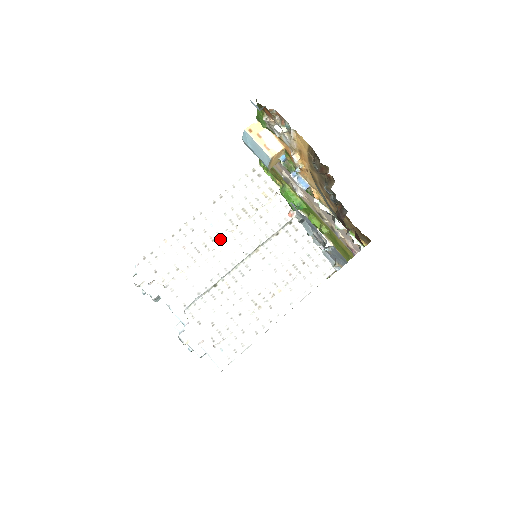
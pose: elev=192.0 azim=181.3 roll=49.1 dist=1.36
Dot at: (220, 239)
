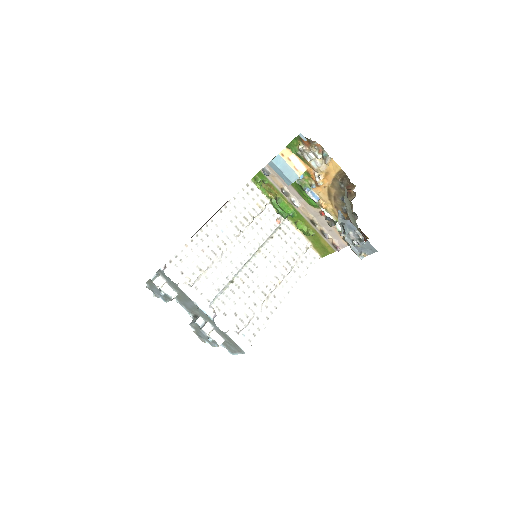
Dot at: (230, 243)
